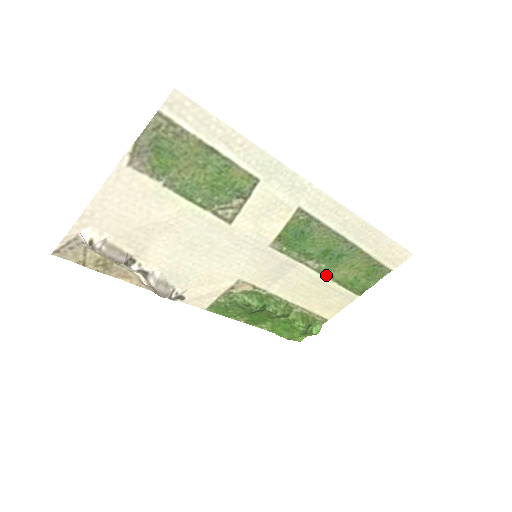
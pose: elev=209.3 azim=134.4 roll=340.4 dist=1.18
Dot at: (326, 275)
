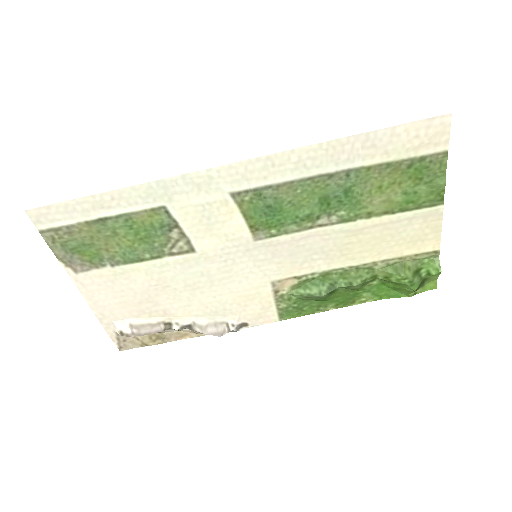
Dot at: (360, 217)
